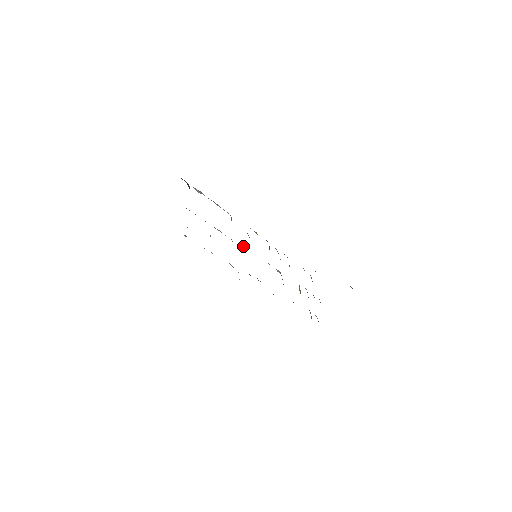
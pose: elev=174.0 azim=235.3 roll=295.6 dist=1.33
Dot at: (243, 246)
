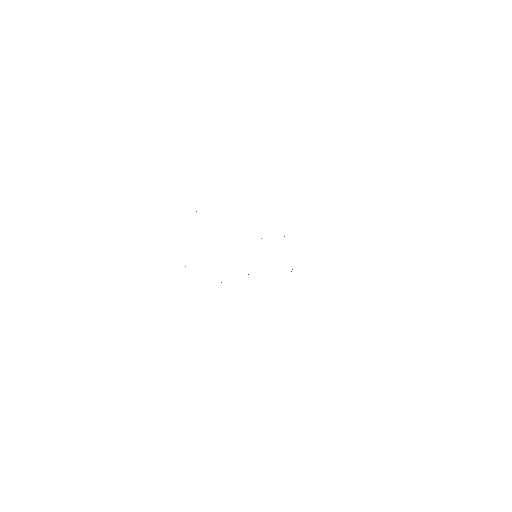
Dot at: occluded
